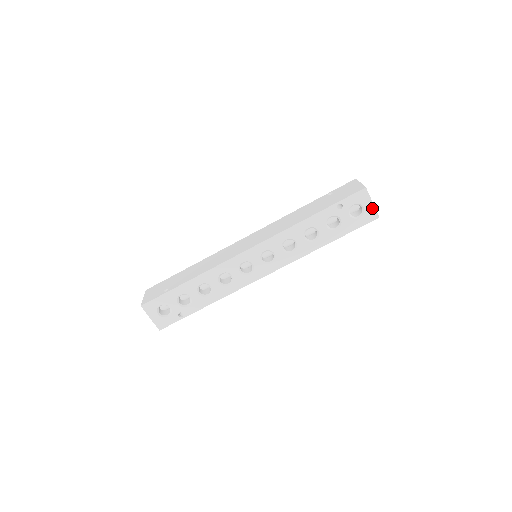
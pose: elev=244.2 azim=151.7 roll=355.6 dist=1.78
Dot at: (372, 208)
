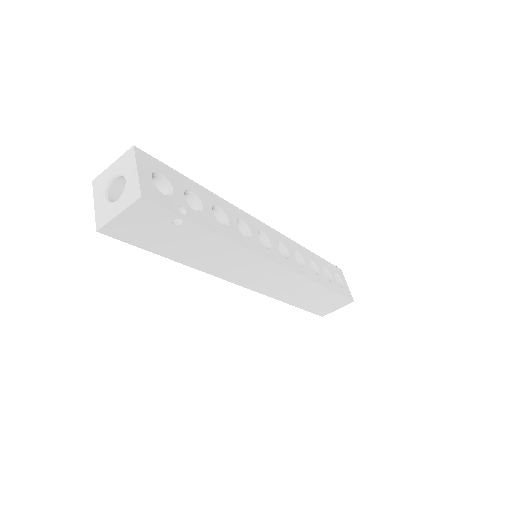
Dot at: (348, 289)
